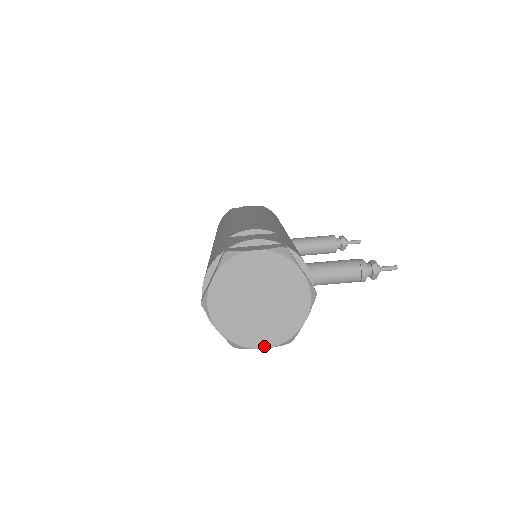
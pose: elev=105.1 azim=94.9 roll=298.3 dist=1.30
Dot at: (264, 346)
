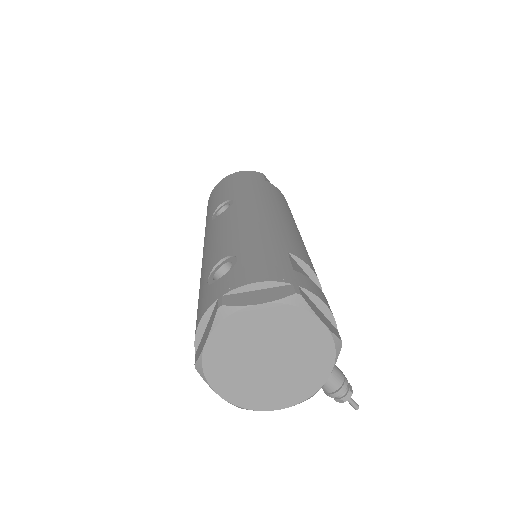
Dot at: (222, 394)
